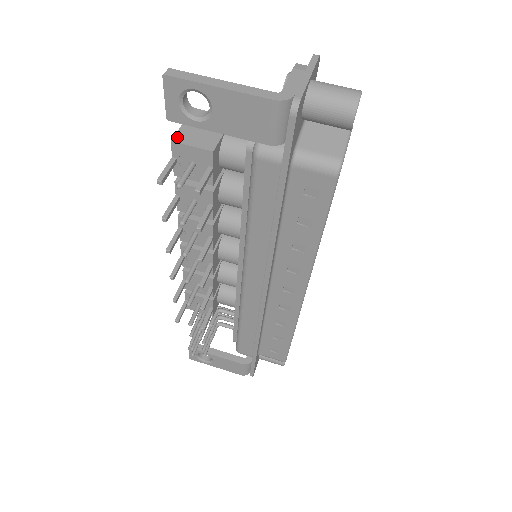
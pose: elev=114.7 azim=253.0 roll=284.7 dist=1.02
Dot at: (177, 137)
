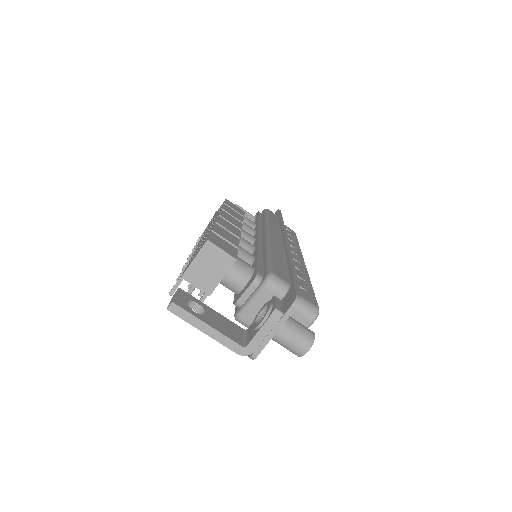
Dot at: (186, 274)
